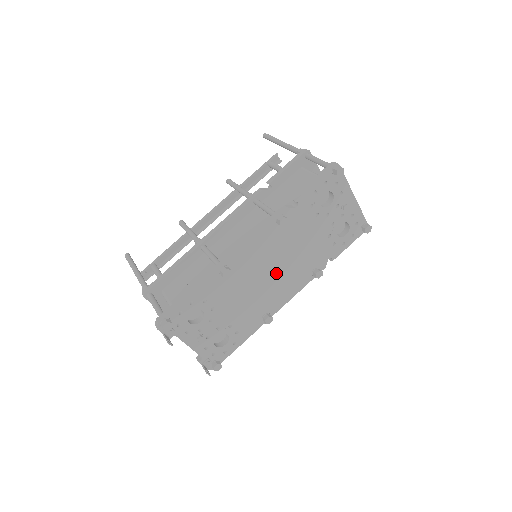
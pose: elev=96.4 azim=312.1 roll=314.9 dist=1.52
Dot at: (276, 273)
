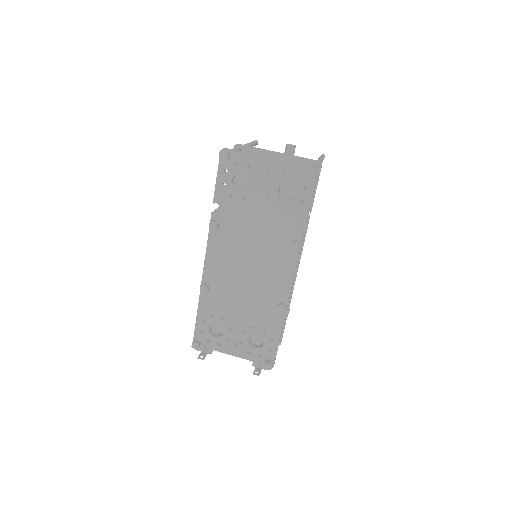
Dot at: (254, 266)
